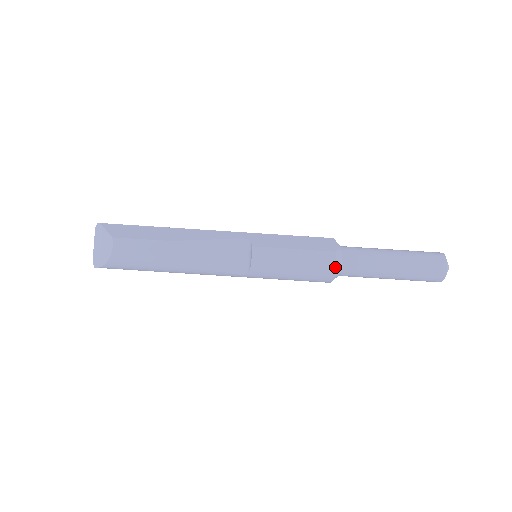
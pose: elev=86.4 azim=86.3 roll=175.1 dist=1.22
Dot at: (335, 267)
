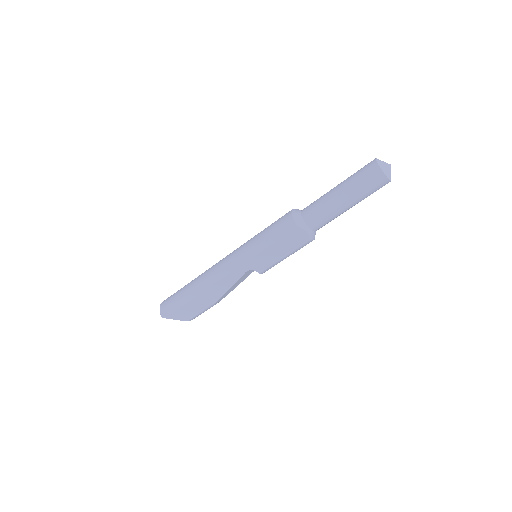
Dot at: occluded
